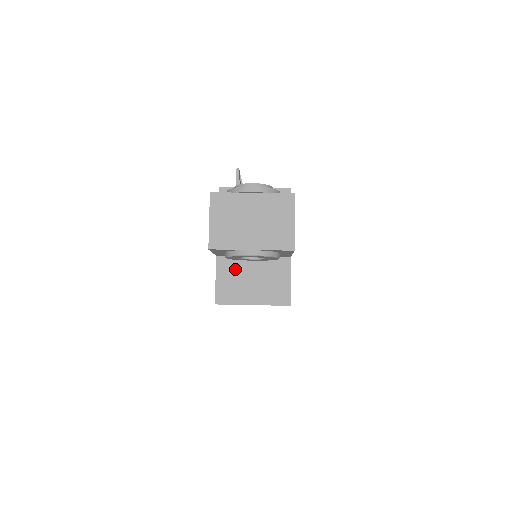
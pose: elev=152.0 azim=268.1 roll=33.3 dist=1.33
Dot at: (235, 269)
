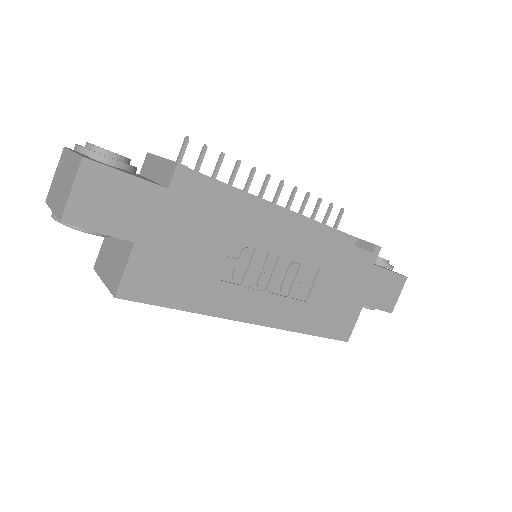
Dot at: (111, 239)
